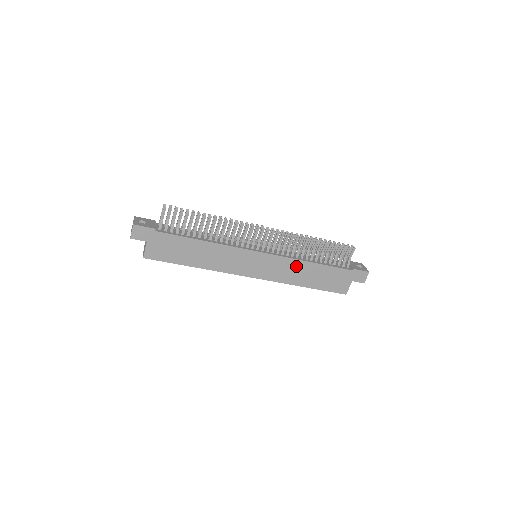
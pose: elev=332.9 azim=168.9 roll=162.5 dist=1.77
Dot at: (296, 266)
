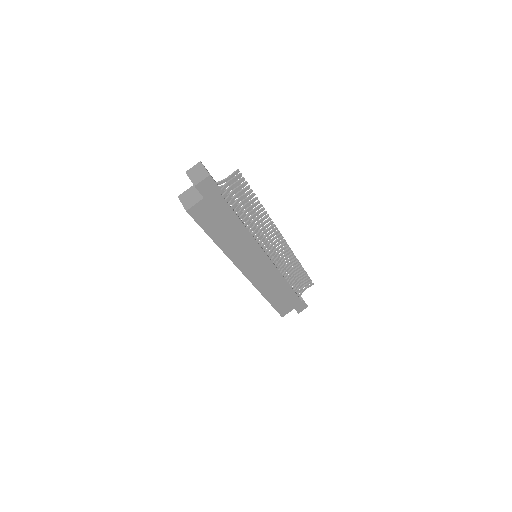
Dot at: (277, 280)
